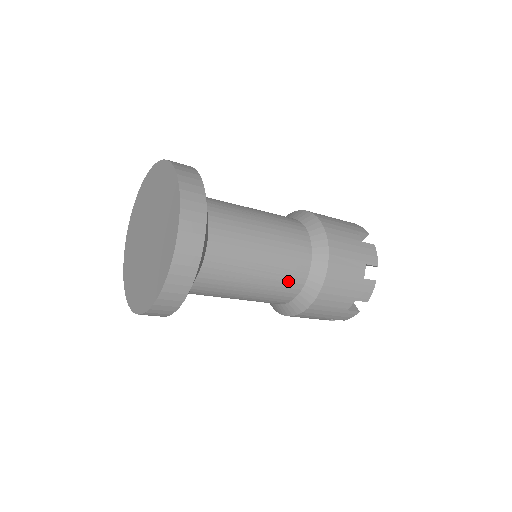
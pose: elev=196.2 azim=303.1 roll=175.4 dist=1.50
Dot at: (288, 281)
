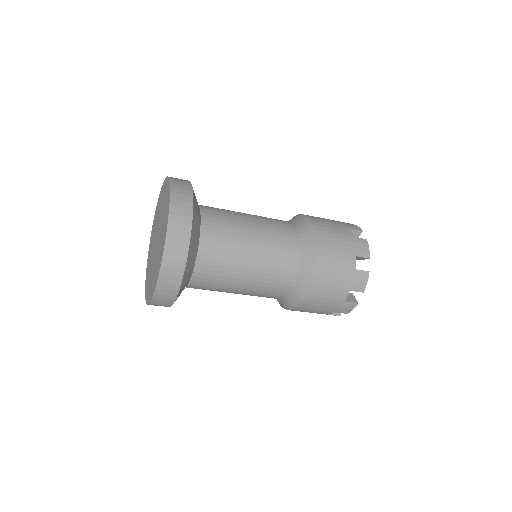
Dot at: (270, 293)
